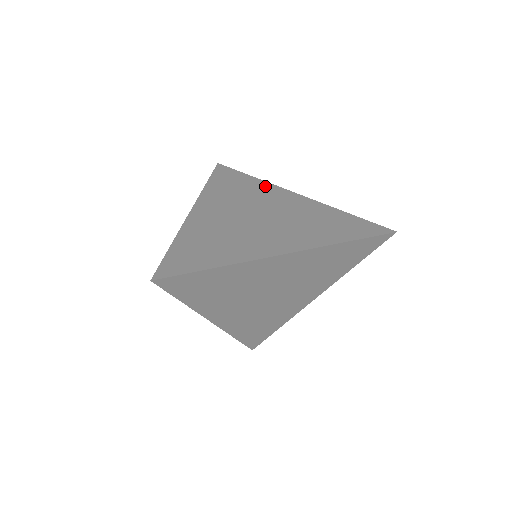
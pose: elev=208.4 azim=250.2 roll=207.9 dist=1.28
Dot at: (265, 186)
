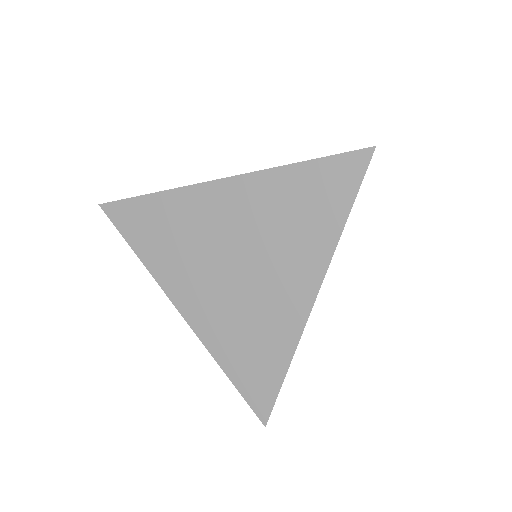
Dot at: occluded
